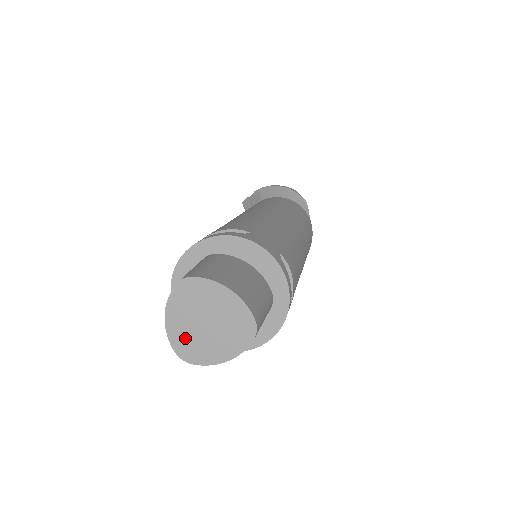
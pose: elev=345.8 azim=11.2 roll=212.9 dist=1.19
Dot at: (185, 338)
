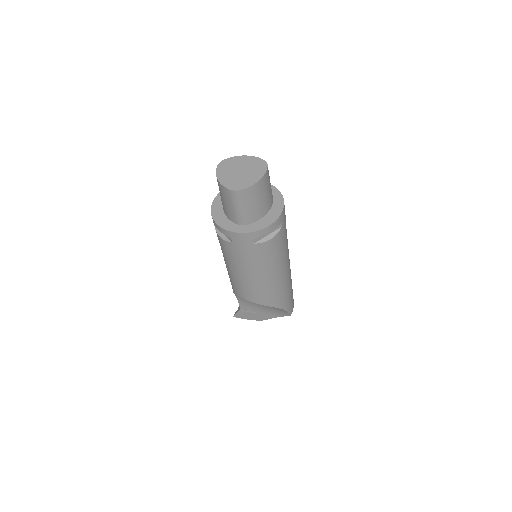
Dot at: (232, 181)
